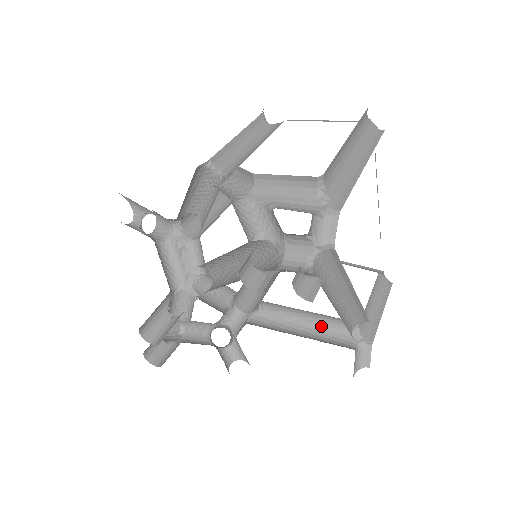
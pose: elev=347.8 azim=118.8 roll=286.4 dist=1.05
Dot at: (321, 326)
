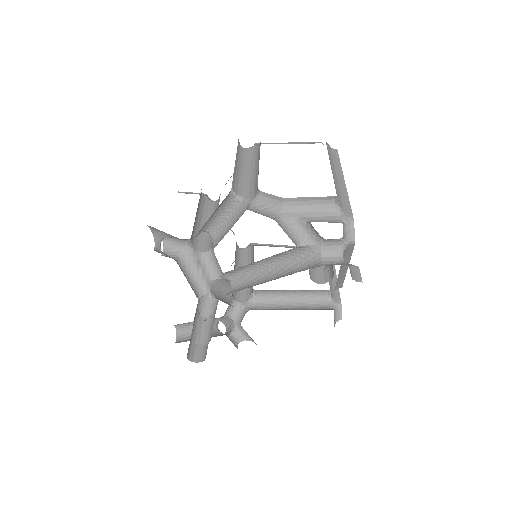
Dot at: (303, 299)
